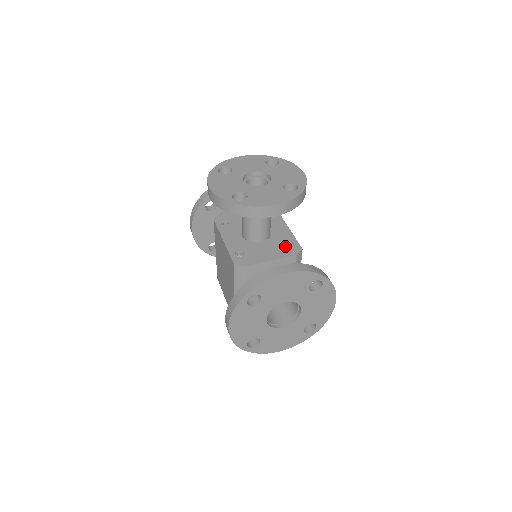
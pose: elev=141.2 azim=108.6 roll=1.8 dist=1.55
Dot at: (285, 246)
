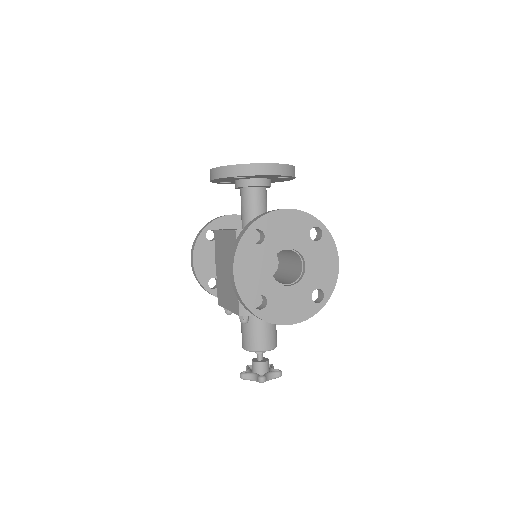
Dot at: occluded
